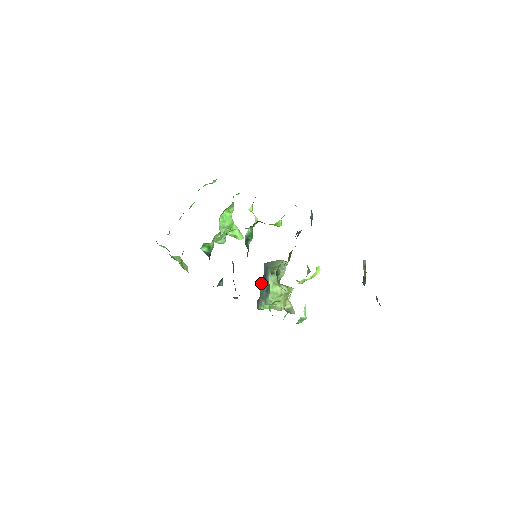
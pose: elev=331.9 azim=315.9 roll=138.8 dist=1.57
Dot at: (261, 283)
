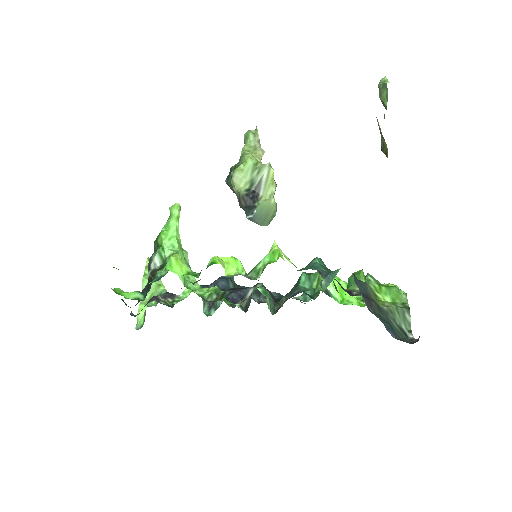
Dot at: occluded
